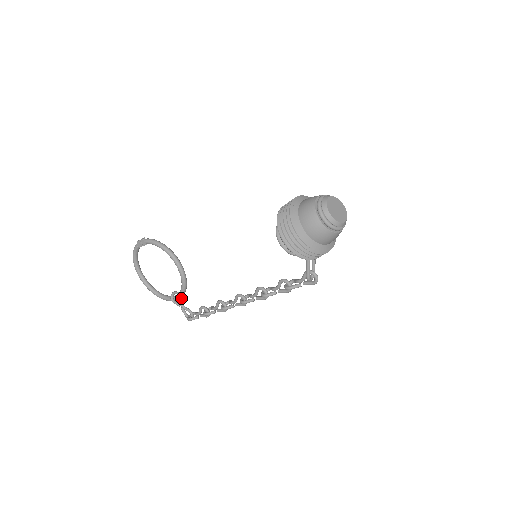
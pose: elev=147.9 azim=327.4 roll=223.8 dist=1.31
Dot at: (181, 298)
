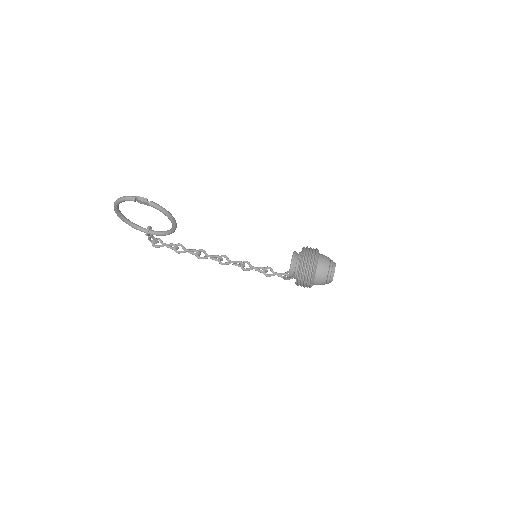
Dot at: occluded
